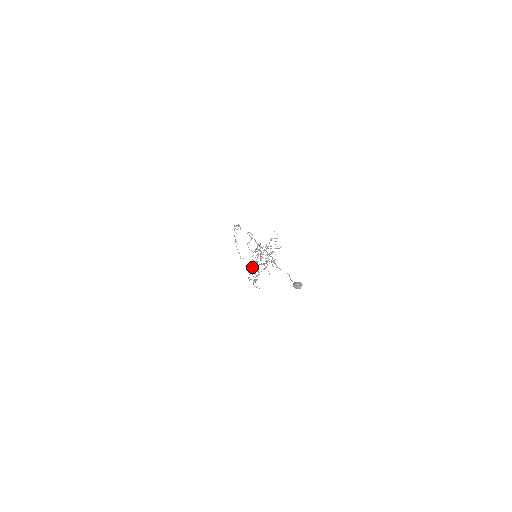
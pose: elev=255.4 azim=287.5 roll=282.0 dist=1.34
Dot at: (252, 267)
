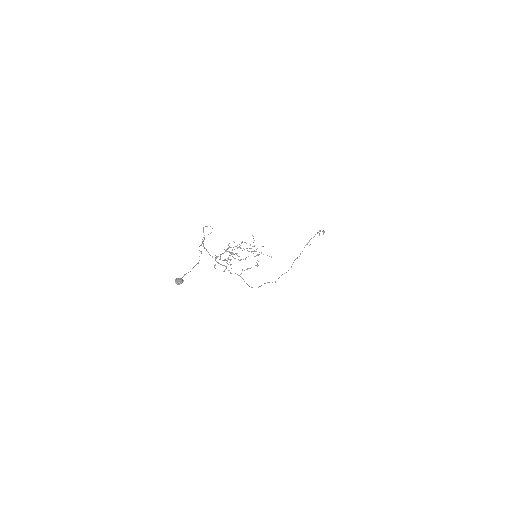
Dot at: (215, 259)
